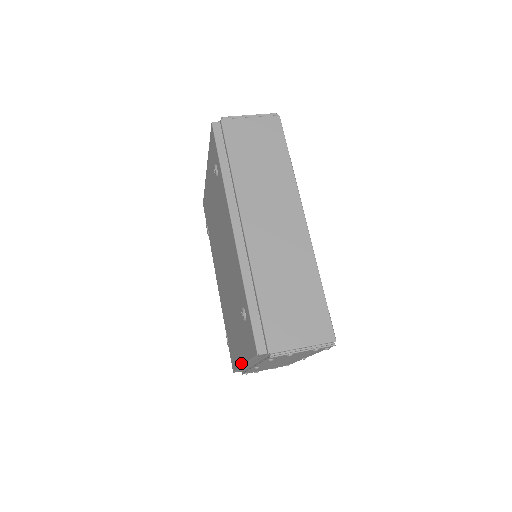
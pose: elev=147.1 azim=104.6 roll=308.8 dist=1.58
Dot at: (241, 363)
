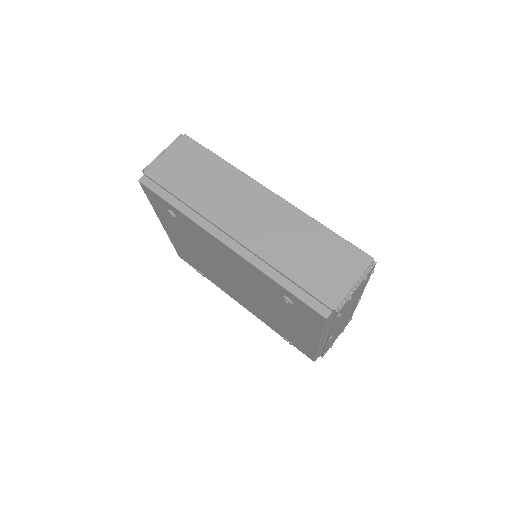
Dot at: (316, 345)
